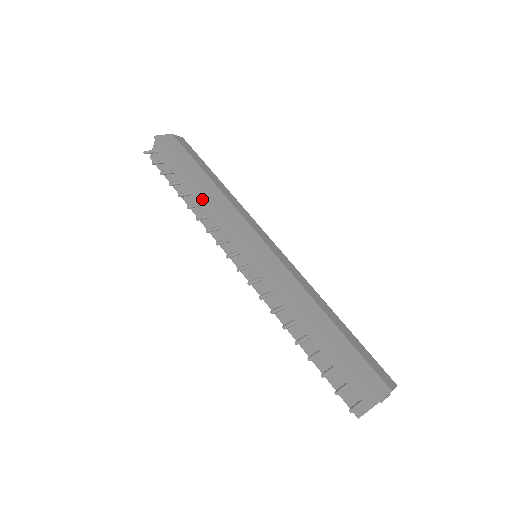
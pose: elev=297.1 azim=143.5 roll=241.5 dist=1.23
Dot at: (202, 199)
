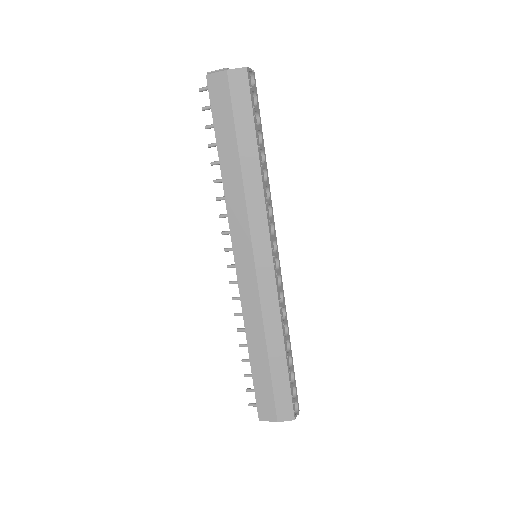
Dot at: occluded
